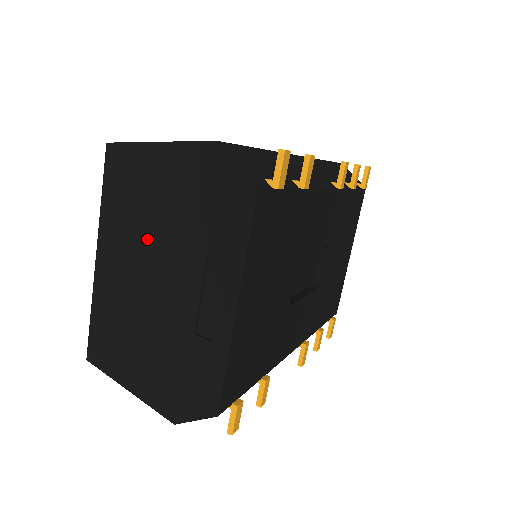
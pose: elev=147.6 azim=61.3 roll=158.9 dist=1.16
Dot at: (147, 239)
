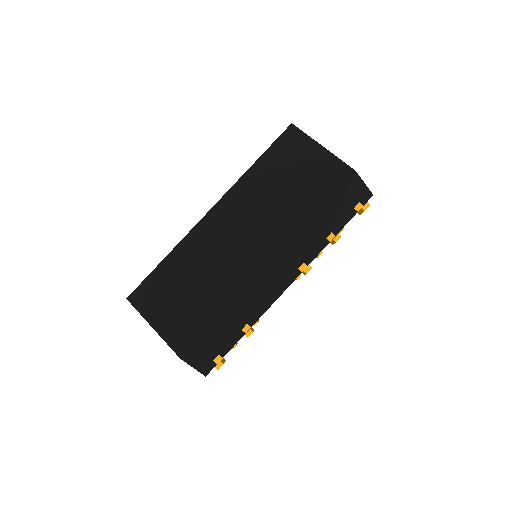
Dot at: occluded
